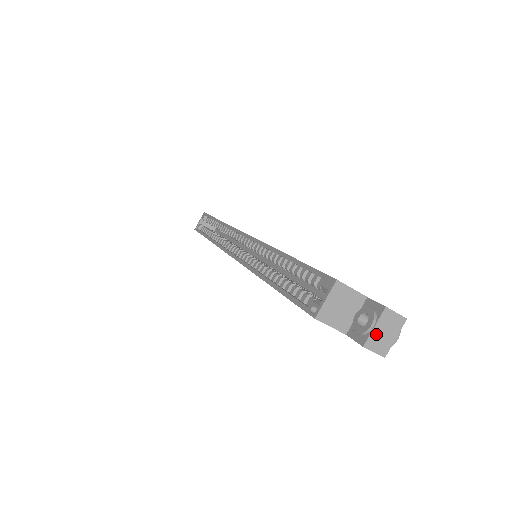
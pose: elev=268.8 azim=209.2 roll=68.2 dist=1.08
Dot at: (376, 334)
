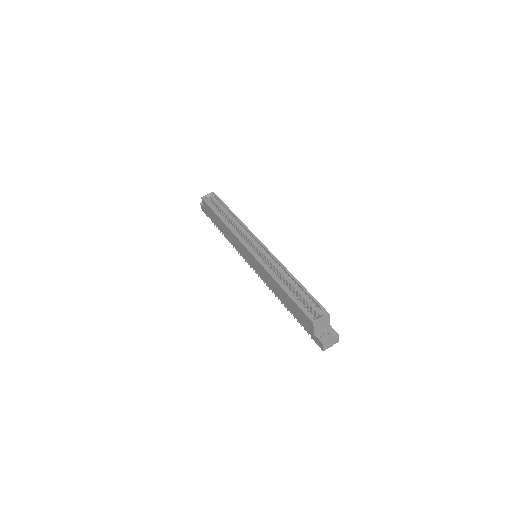
Dot at: (329, 342)
